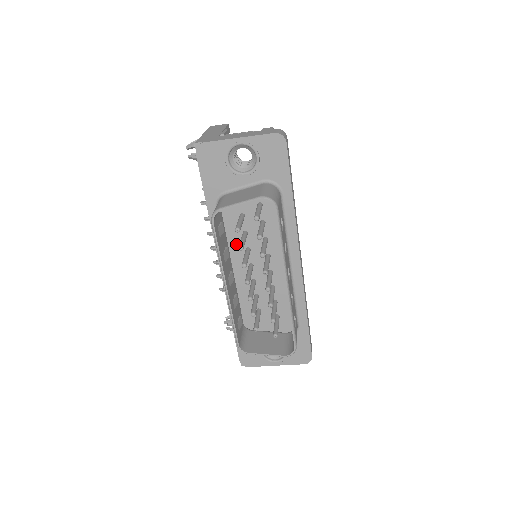
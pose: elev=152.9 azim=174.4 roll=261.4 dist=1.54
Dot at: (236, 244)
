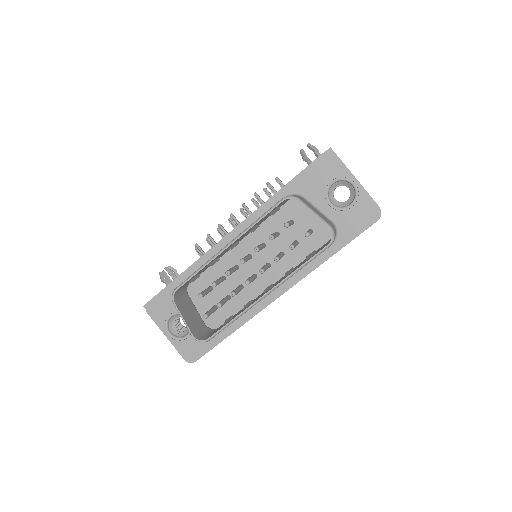
Dot at: (262, 232)
